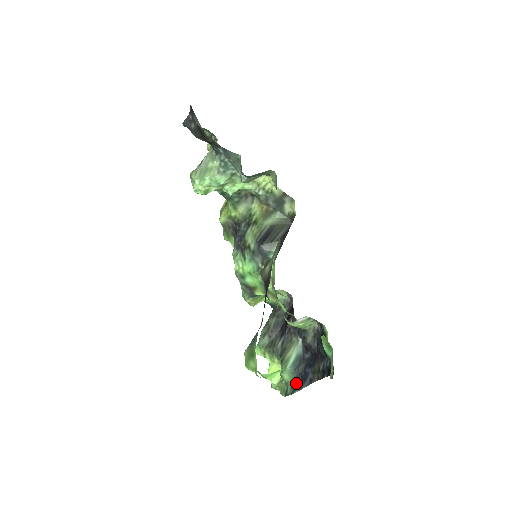
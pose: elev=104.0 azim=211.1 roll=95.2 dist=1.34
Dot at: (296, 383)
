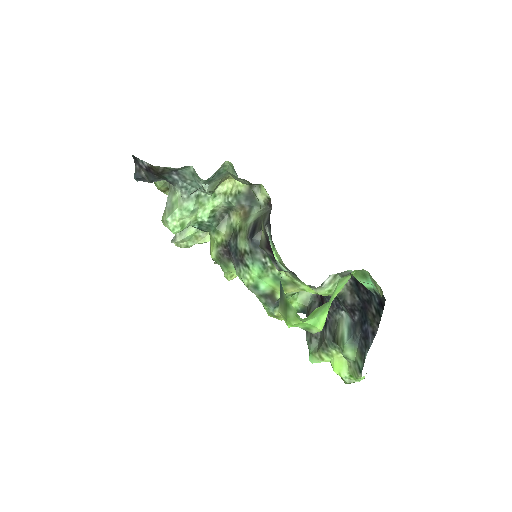
Dot at: (362, 350)
